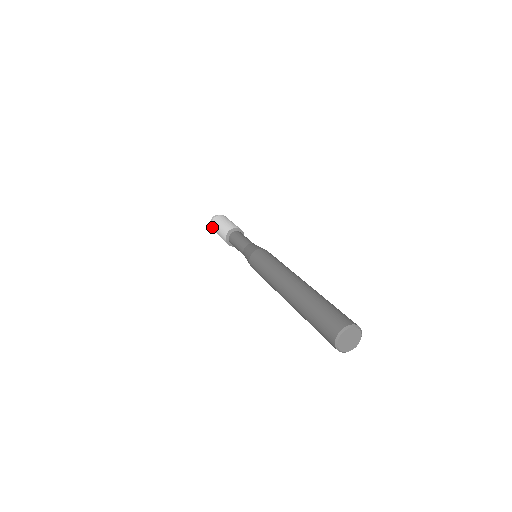
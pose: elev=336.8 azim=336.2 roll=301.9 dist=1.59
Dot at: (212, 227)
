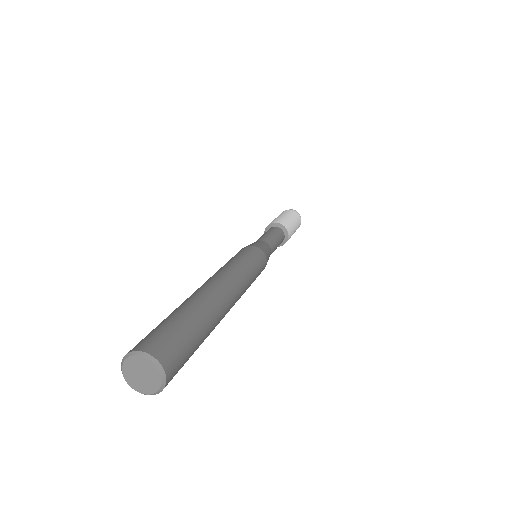
Dot at: occluded
